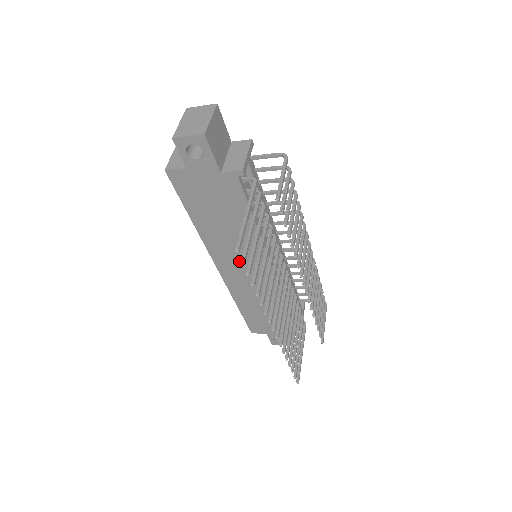
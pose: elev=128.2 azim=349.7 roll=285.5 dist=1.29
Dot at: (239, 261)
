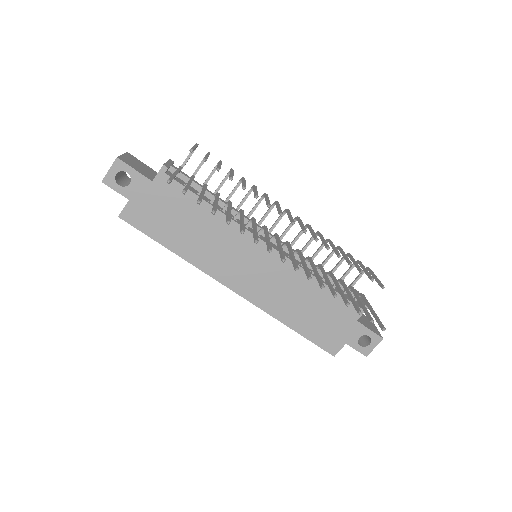
Dot at: (240, 264)
